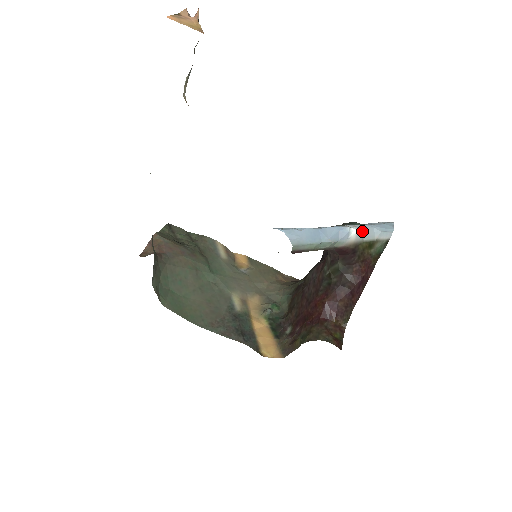
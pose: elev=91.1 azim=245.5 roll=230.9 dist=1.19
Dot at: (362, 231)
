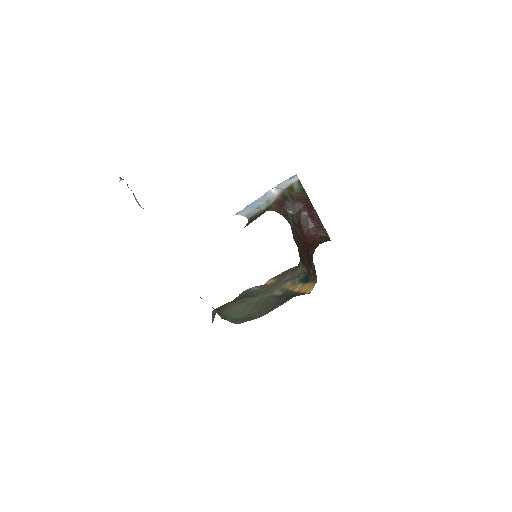
Dot at: (278, 187)
